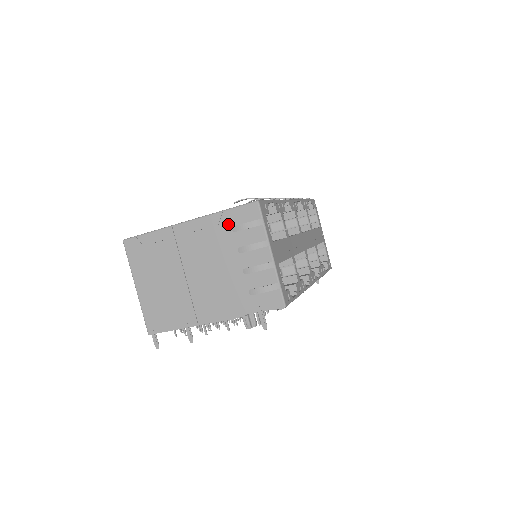
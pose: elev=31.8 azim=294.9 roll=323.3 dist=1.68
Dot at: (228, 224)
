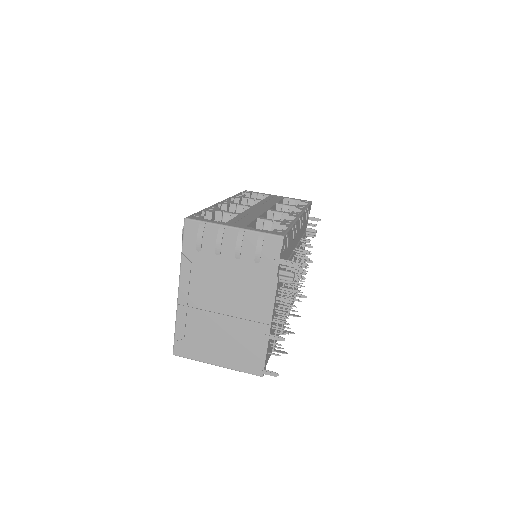
Dot at: (194, 254)
